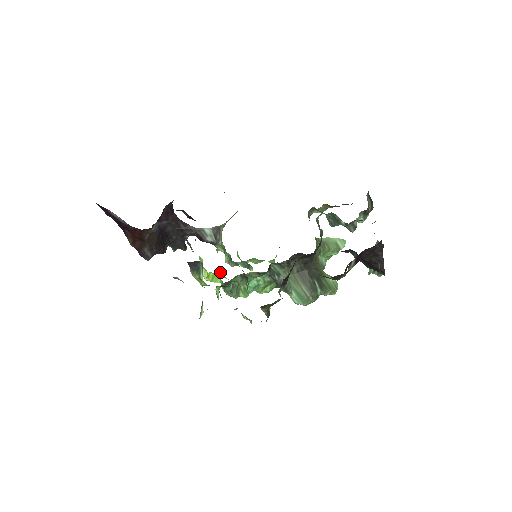
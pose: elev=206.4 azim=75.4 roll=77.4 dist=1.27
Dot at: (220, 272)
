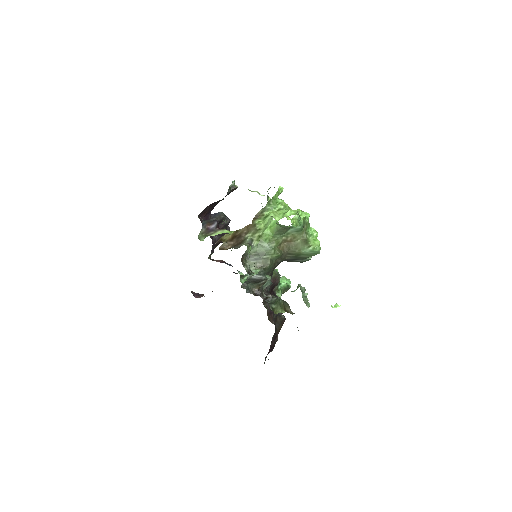
Dot at: occluded
